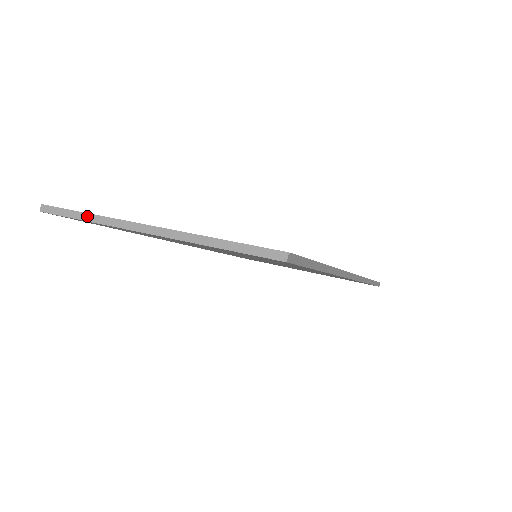
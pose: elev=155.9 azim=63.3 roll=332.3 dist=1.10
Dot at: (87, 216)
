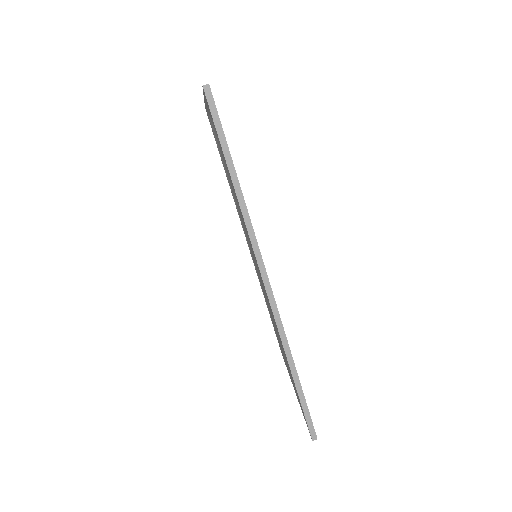
Dot at: occluded
